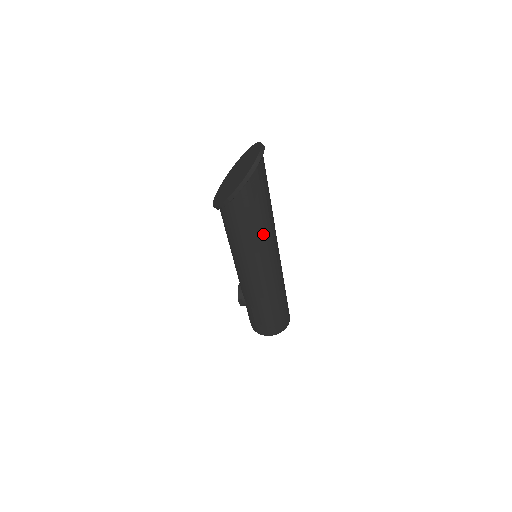
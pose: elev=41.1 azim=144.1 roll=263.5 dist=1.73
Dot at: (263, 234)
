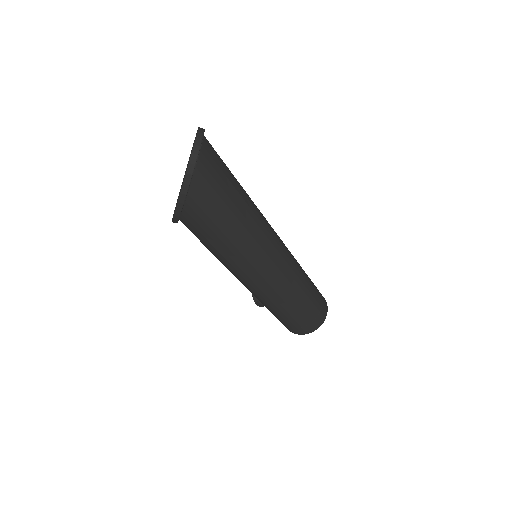
Dot at: (244, 241)
